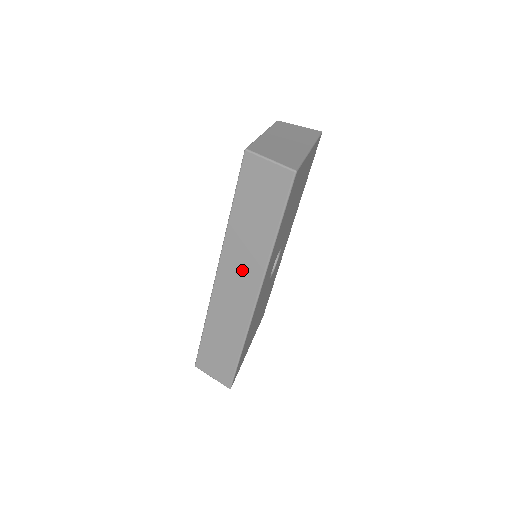
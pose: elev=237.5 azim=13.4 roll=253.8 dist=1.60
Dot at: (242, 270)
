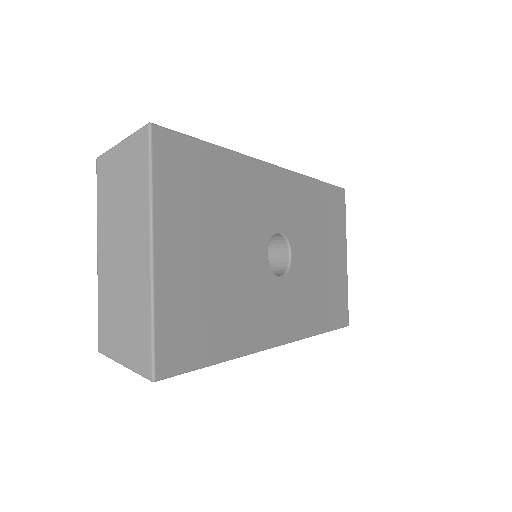
Dot at: occluded
